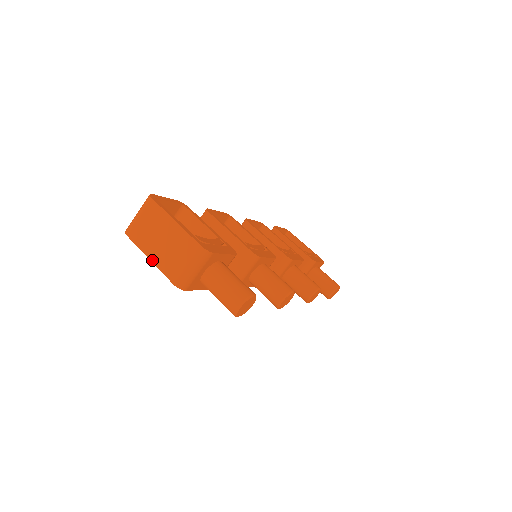
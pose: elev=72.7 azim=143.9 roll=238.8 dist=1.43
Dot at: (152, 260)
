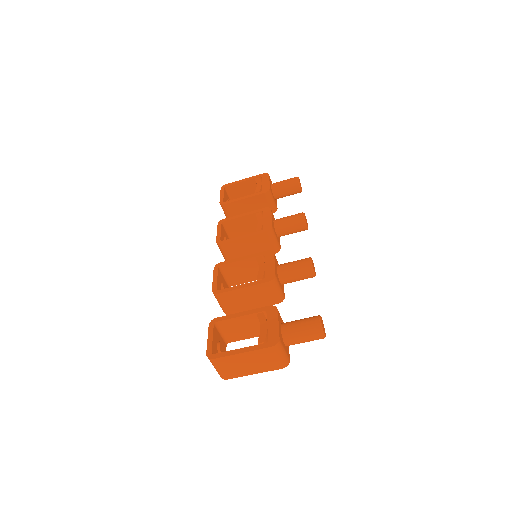
Dot at: (256, 373)
